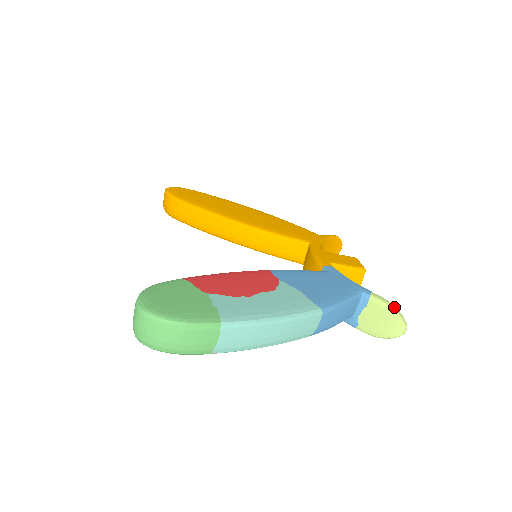
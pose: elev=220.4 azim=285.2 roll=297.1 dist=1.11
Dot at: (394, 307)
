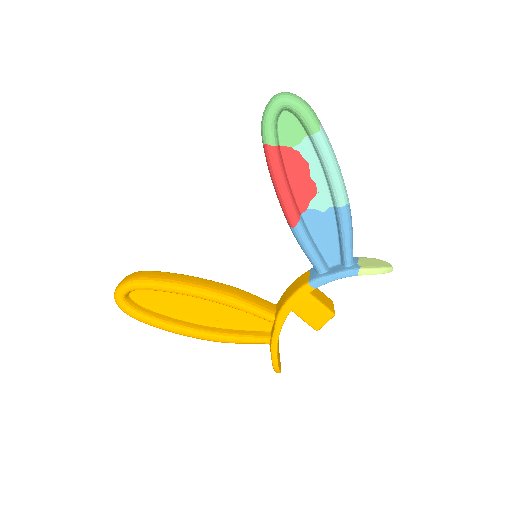
Dot at: occluded
